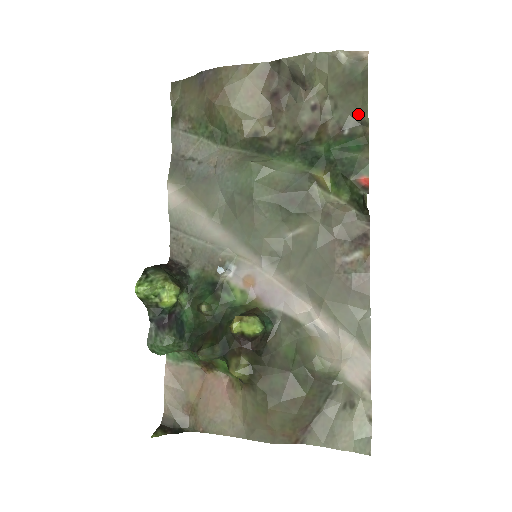
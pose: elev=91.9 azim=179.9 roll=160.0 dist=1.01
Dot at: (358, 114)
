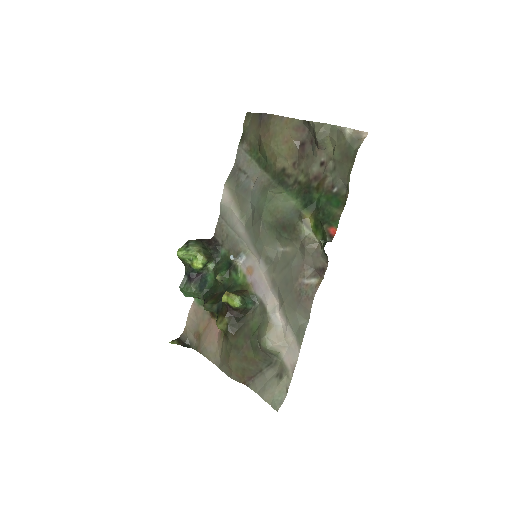
Dot at: (345, 180)
